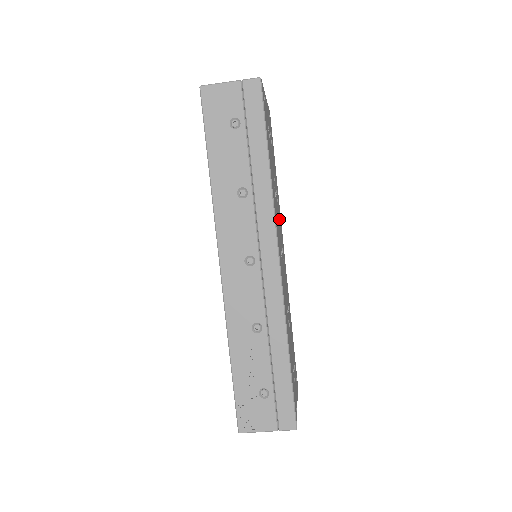
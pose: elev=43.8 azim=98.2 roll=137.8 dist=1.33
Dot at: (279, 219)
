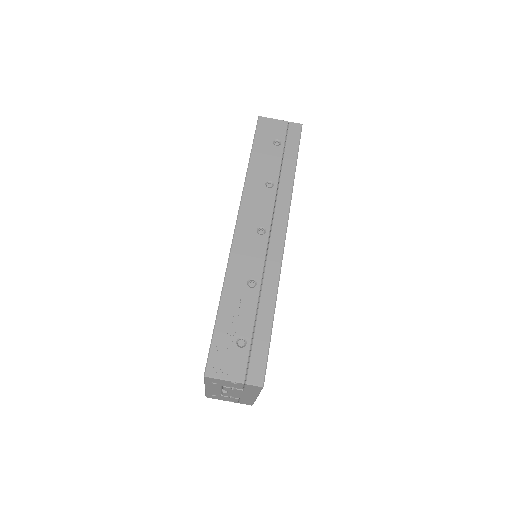
Dot at: occluded
